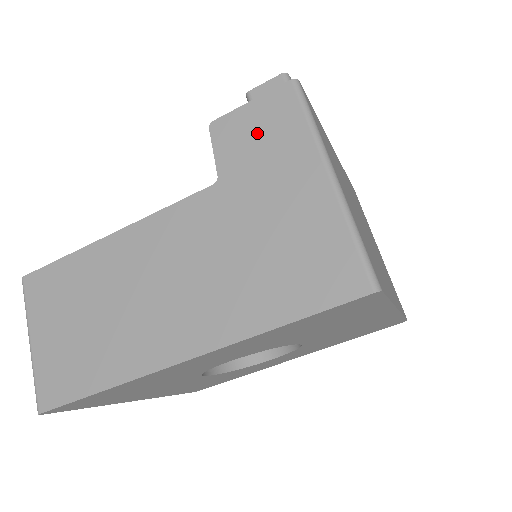
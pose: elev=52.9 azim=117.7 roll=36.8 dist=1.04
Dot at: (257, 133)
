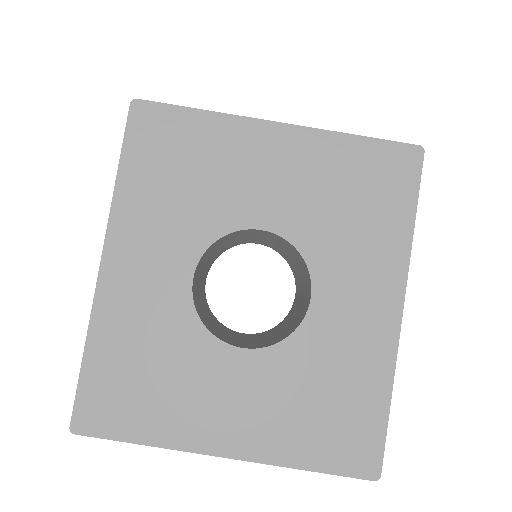
Dot at: occluded
